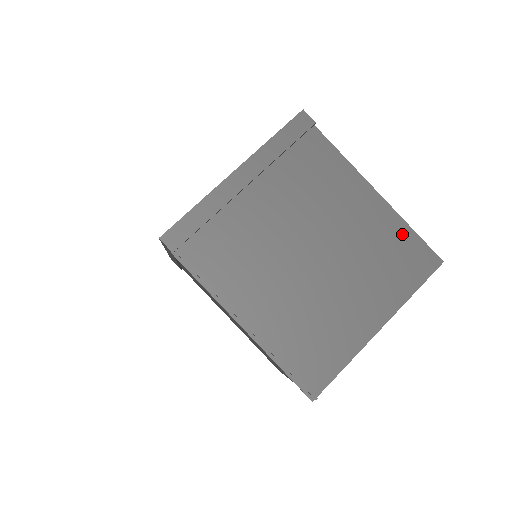
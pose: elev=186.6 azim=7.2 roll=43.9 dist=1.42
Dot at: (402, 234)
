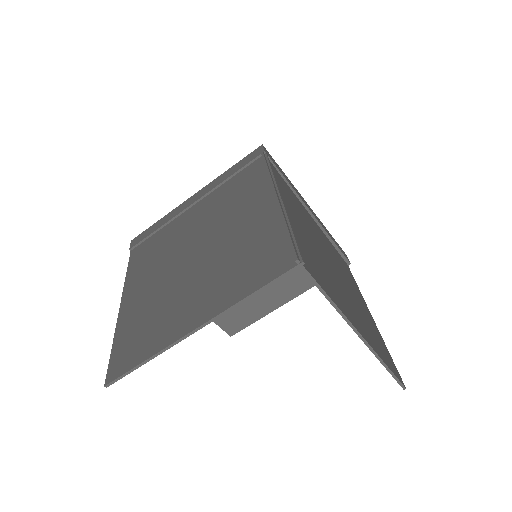
Dot at: (382, 342)
